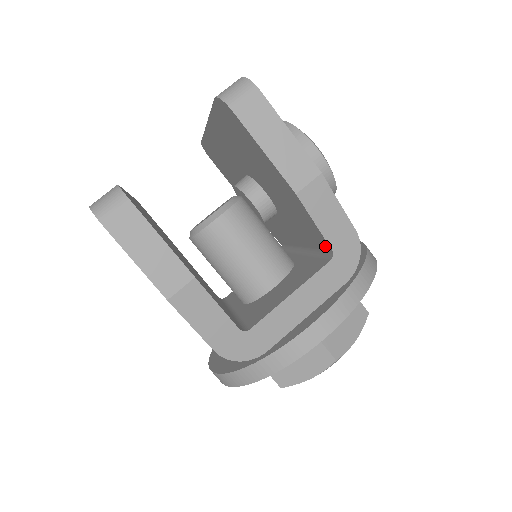
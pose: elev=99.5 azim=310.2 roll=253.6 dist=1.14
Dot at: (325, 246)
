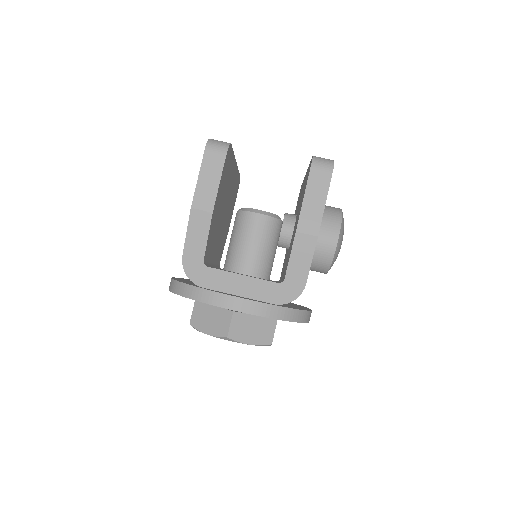
Dot at: occluded
